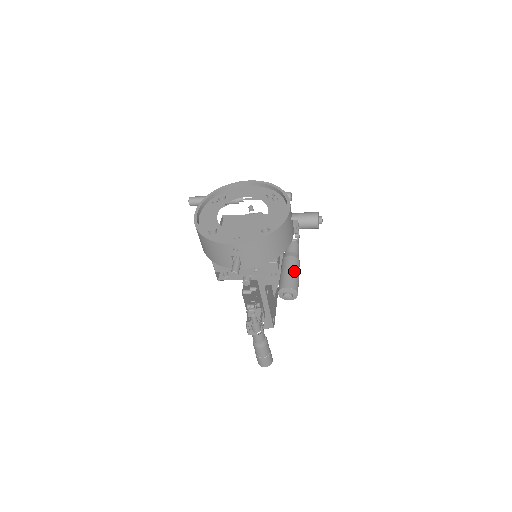
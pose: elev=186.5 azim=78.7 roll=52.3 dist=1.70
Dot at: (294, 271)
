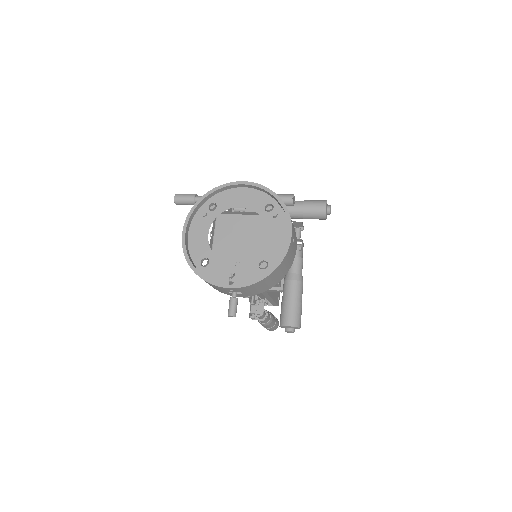
Dot at: (296, 302)
